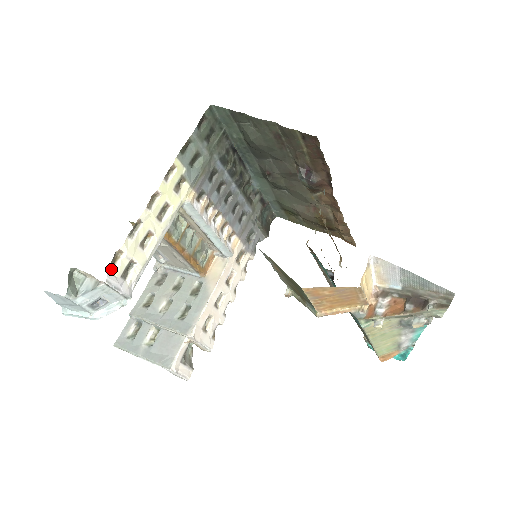
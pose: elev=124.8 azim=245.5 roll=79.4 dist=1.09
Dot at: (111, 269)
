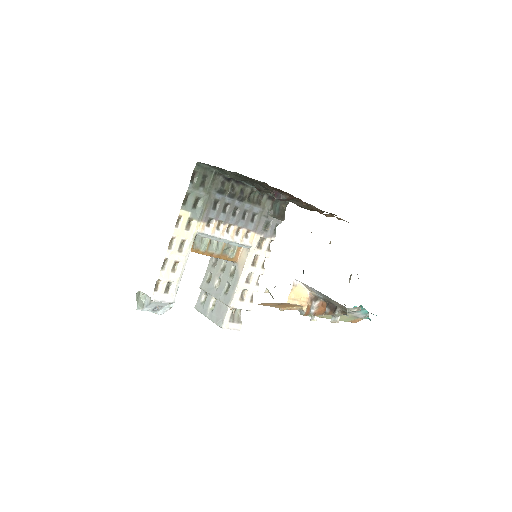
Dot at: (156, 291)
